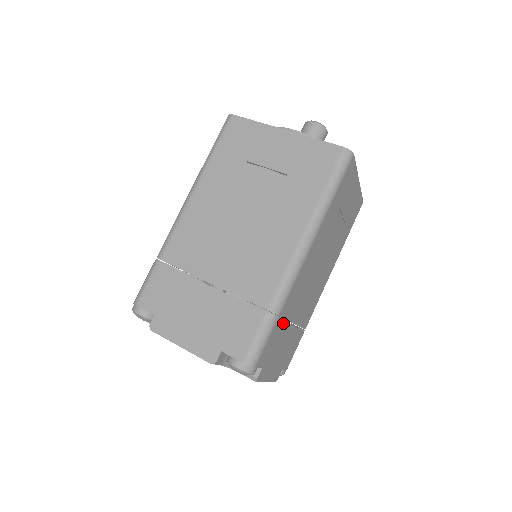
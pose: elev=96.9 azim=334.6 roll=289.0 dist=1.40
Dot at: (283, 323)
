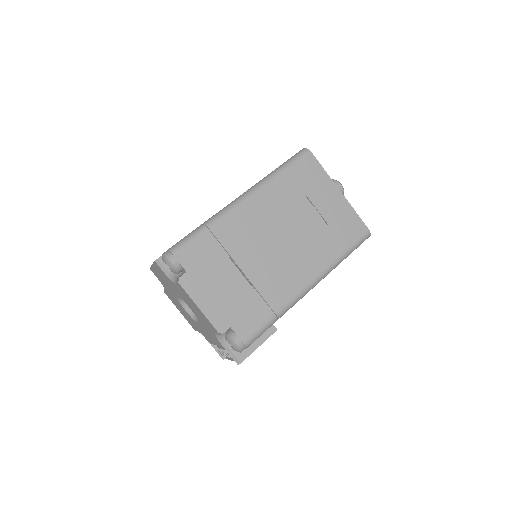
Dot at: (219, 248)
